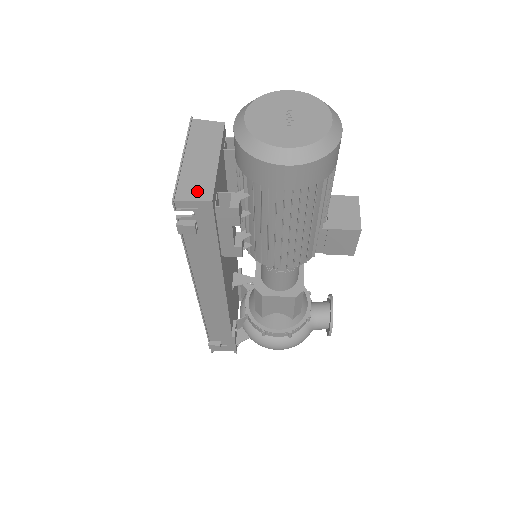
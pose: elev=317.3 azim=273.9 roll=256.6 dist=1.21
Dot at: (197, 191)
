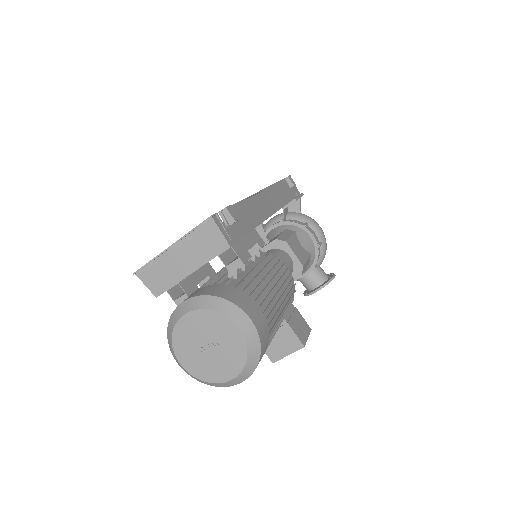
Dot at: (154, 282)
